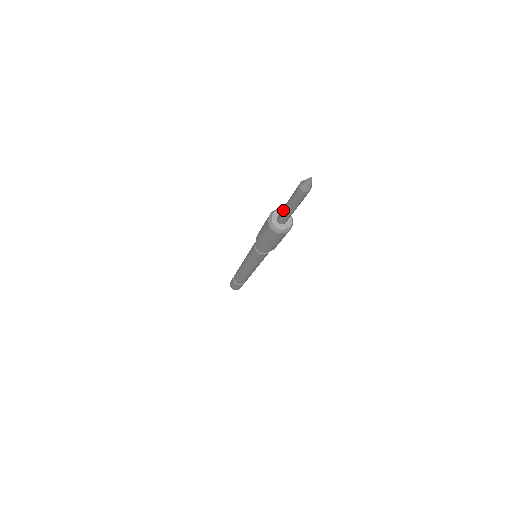
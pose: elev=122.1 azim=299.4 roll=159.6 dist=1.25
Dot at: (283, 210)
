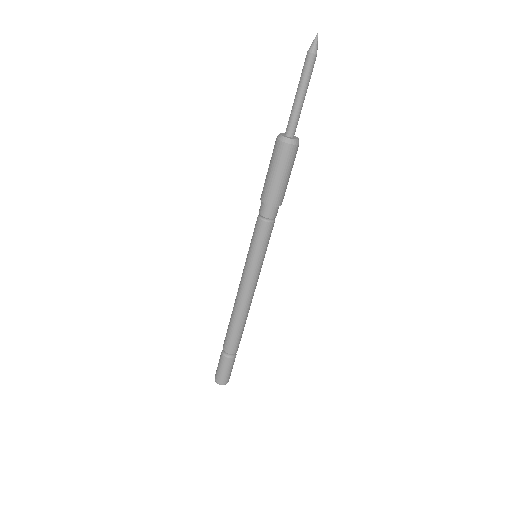
Dot at: (293, 110)
